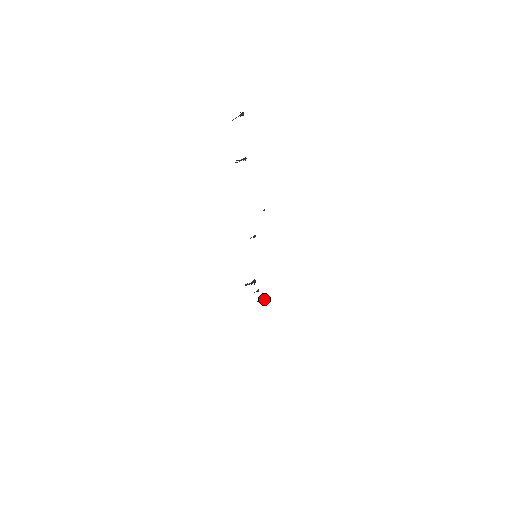
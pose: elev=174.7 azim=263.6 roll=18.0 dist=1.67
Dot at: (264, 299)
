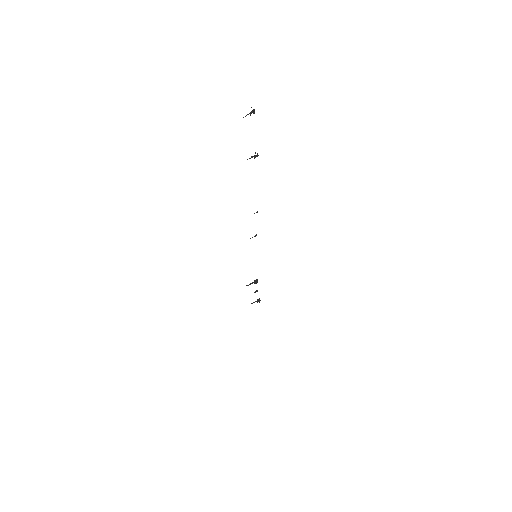
Dot at: (258, 301)
